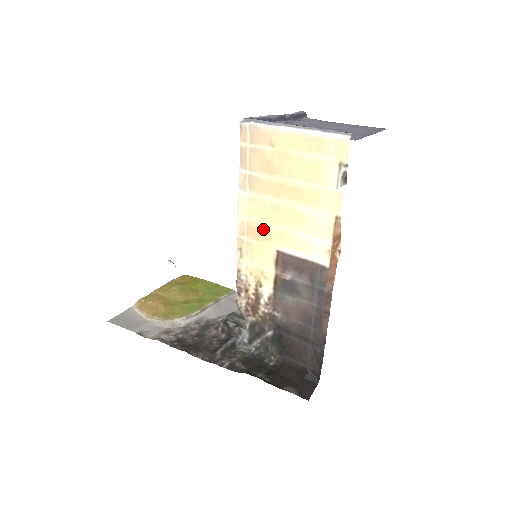
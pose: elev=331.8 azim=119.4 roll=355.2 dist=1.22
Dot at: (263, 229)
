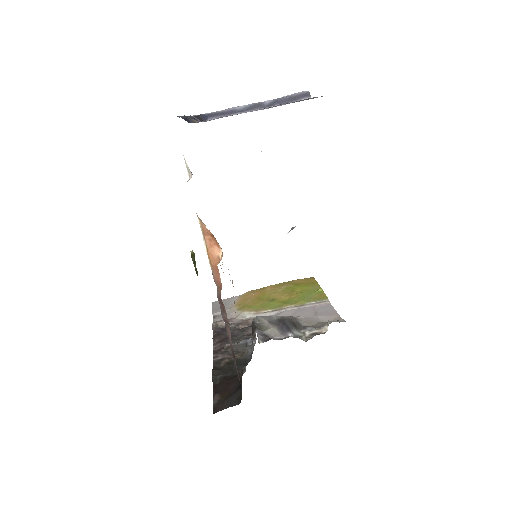
Dot at: occluded
